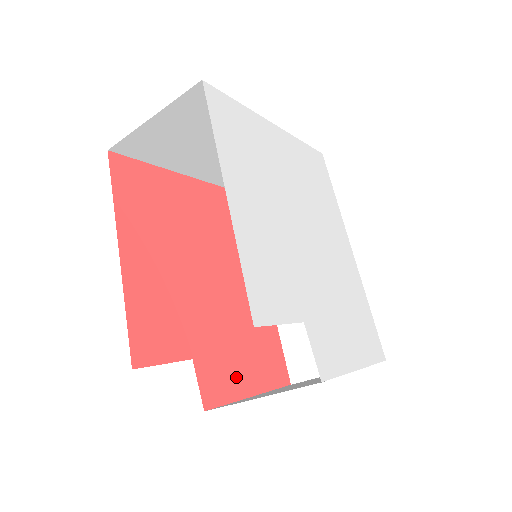
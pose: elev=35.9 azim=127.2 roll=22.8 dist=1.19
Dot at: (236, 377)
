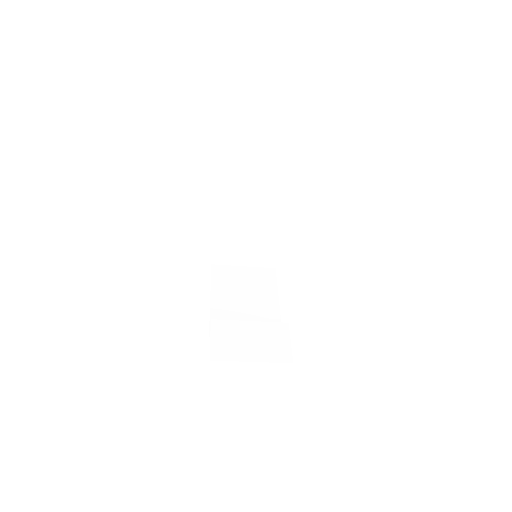
Dot at: occluded
